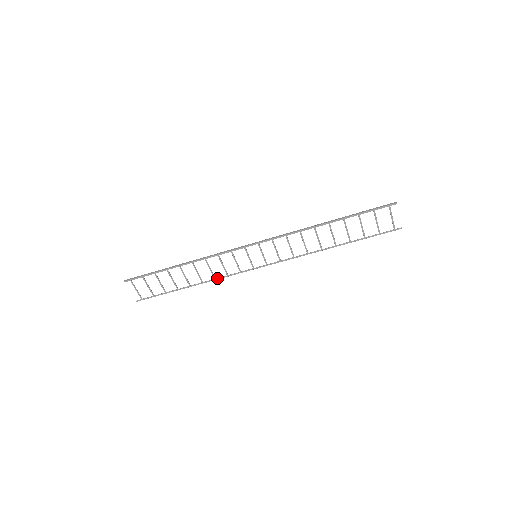
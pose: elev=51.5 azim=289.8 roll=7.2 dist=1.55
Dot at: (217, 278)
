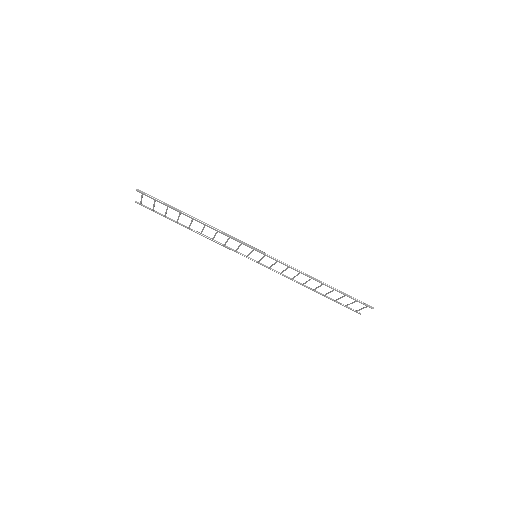
Dot at: (214, 241)
